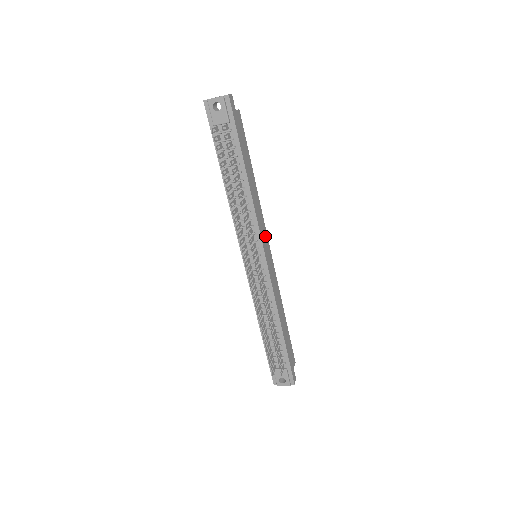
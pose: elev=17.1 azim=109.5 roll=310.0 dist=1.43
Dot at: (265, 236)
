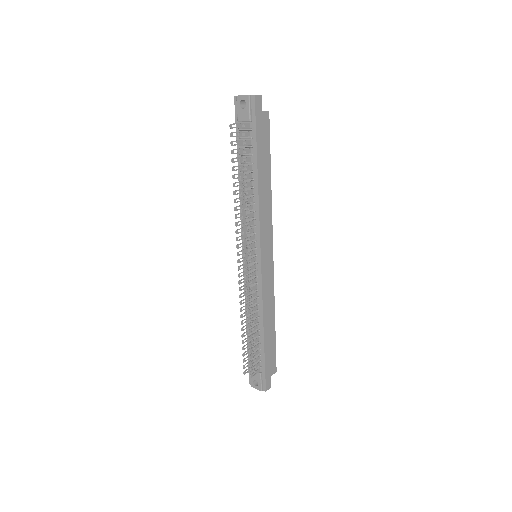
Dot at: (269, 240)
